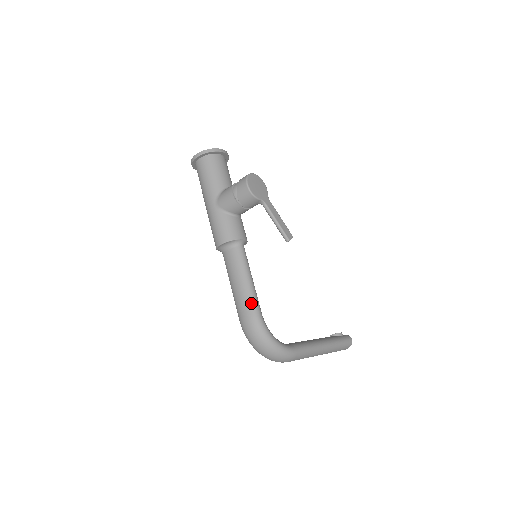
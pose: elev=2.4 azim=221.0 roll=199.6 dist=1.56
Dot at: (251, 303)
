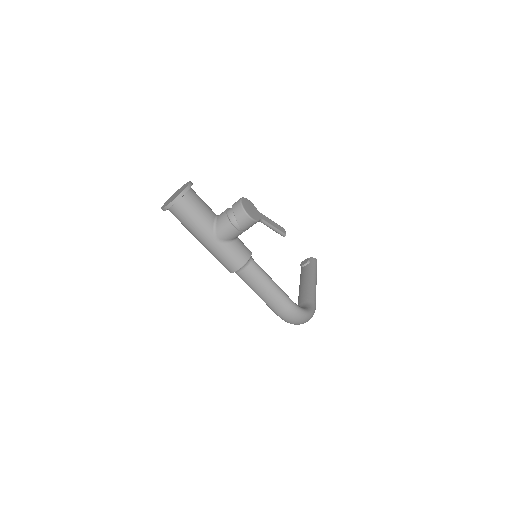
Dot at: (284, 299)
